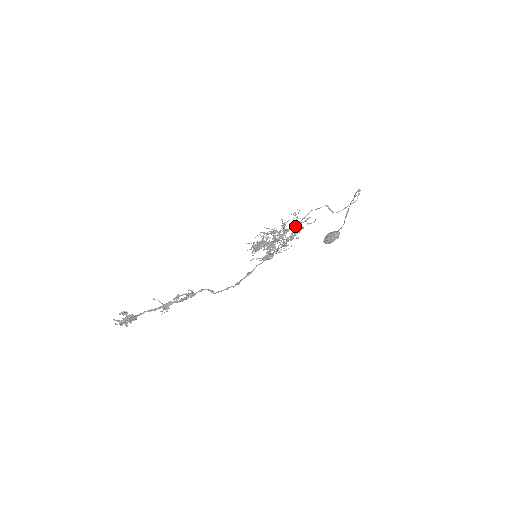
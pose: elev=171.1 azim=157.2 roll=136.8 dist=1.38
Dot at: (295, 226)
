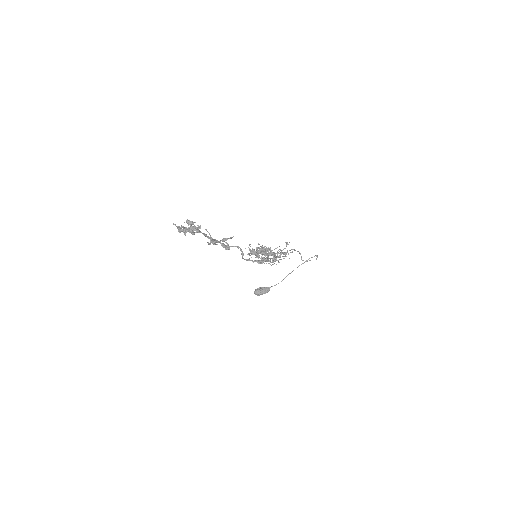
Dot at: (282, 252)
